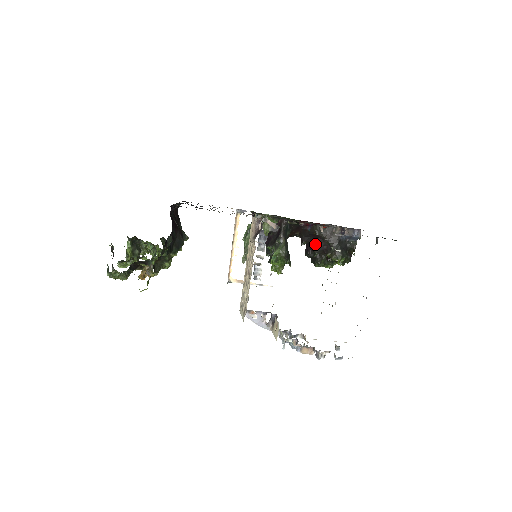
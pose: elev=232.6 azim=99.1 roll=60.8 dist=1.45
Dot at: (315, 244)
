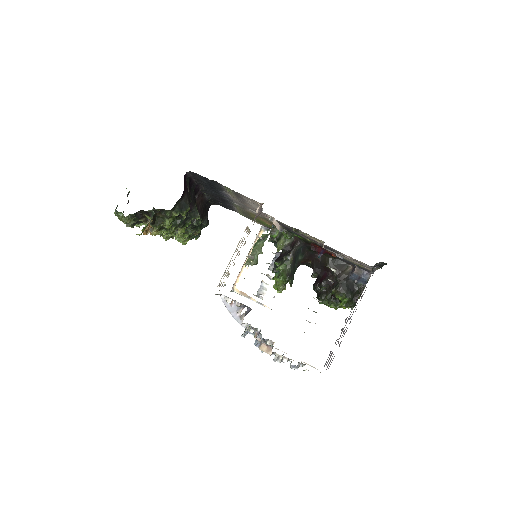
Dot at: (324, 277)
